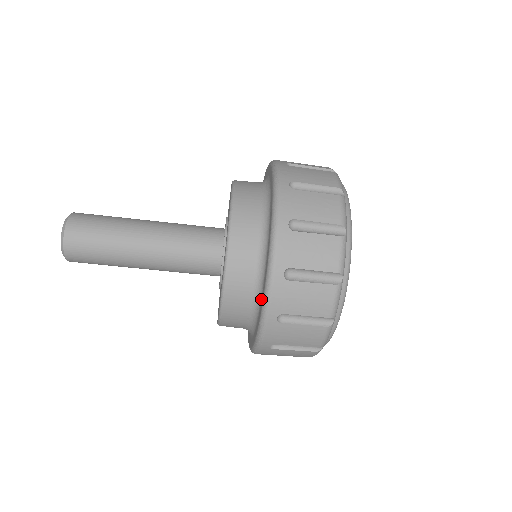
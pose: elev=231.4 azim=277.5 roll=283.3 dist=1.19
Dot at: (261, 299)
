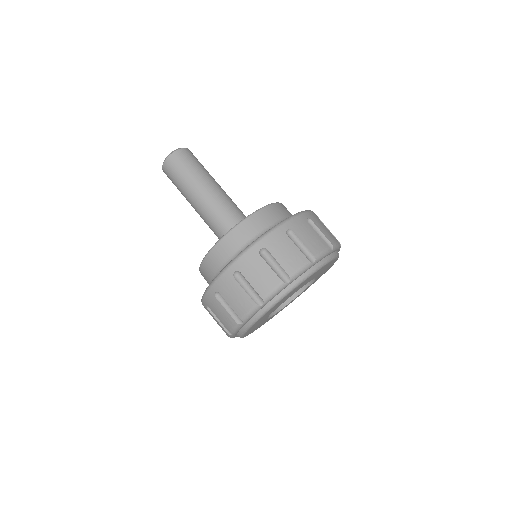
Dot at: occluded
